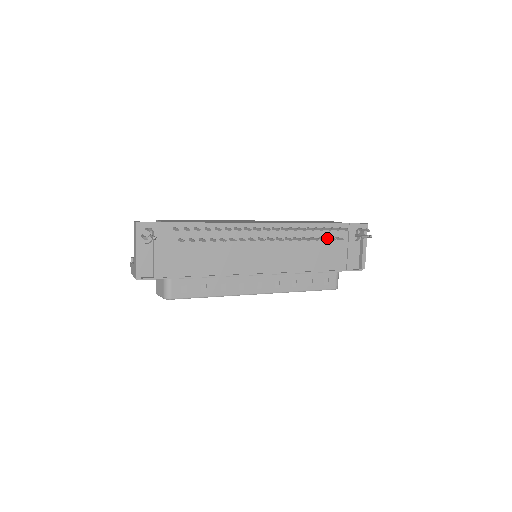
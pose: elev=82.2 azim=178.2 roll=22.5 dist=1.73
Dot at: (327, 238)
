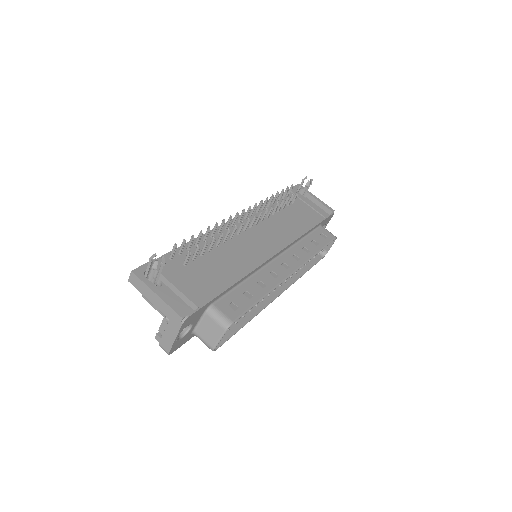
Dot at: (287, 205)
